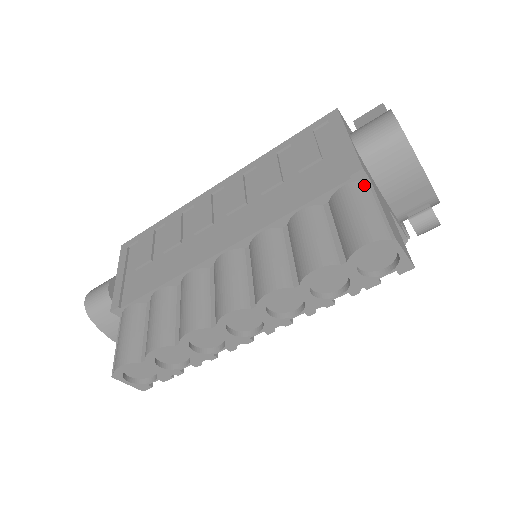
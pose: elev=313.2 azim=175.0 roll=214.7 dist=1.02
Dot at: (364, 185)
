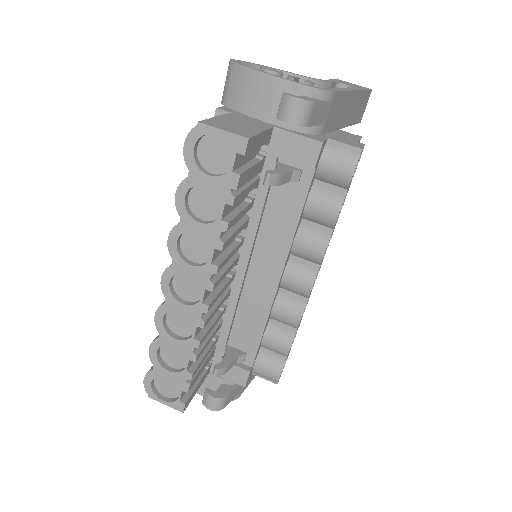
Dot at: occluded
